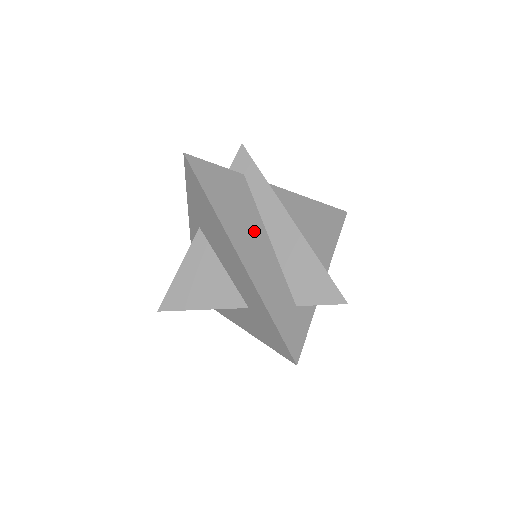
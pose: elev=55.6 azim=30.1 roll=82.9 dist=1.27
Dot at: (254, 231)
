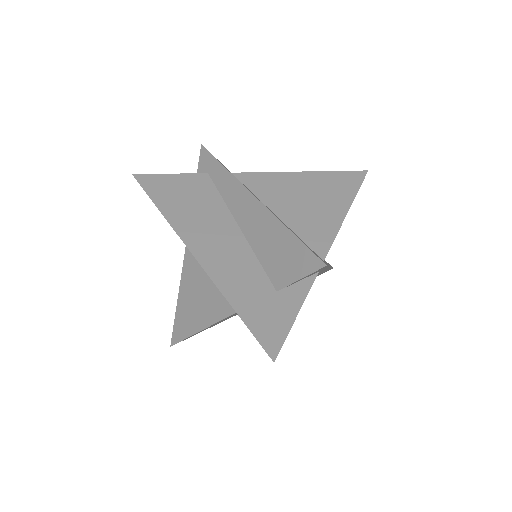
Dot at: (217, 224)
